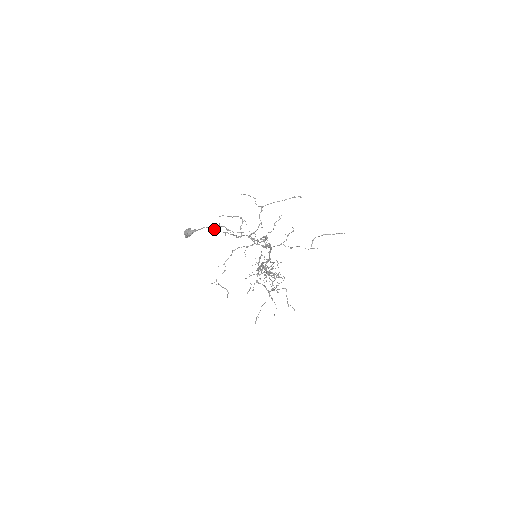
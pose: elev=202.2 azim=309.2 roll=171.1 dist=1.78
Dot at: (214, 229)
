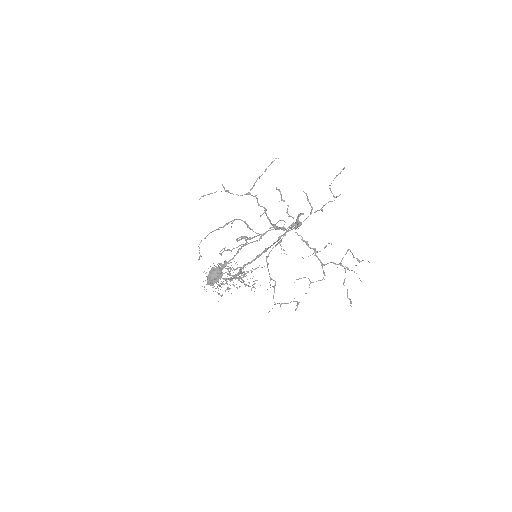
Dot at: occluded
